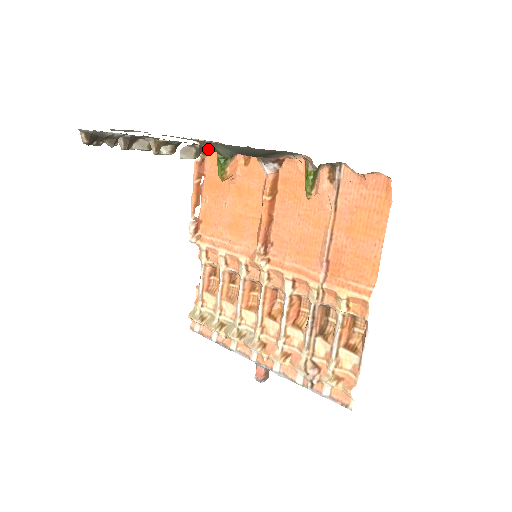
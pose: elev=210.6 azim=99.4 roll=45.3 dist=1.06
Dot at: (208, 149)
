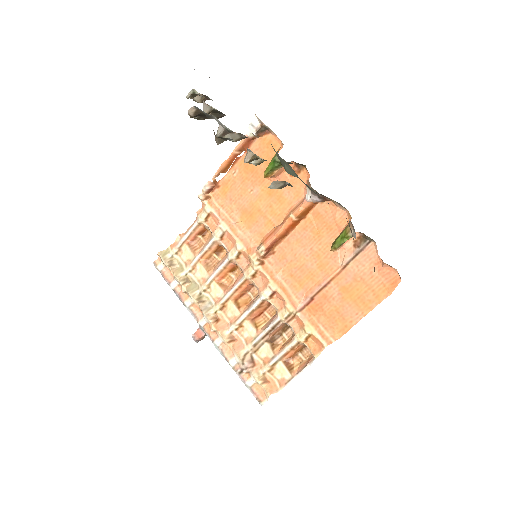
Dot at: (264, 133)
